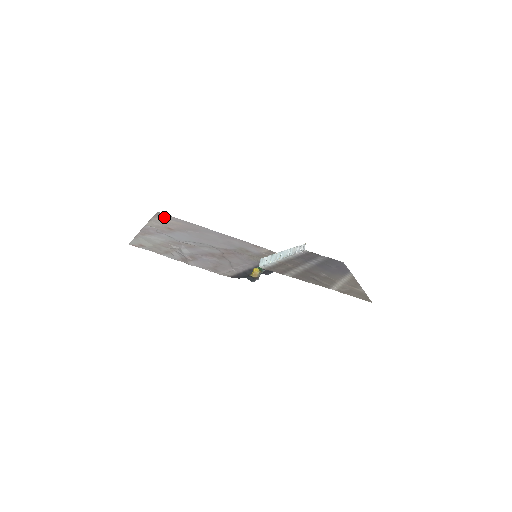
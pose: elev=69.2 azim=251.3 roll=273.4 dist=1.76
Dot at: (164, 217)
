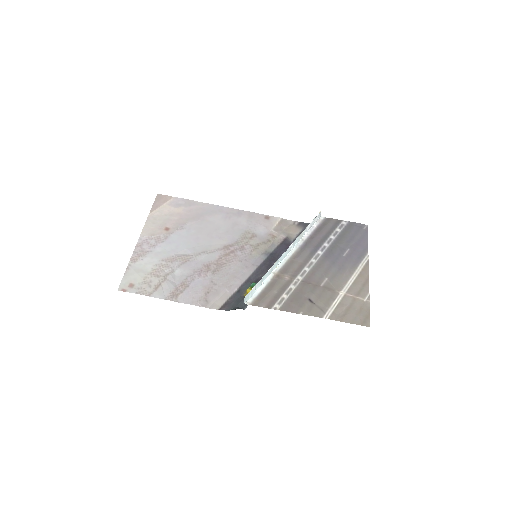
Dot at: (164, 204)
